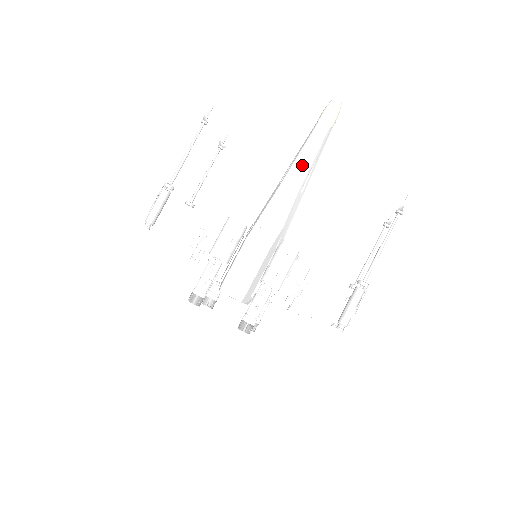
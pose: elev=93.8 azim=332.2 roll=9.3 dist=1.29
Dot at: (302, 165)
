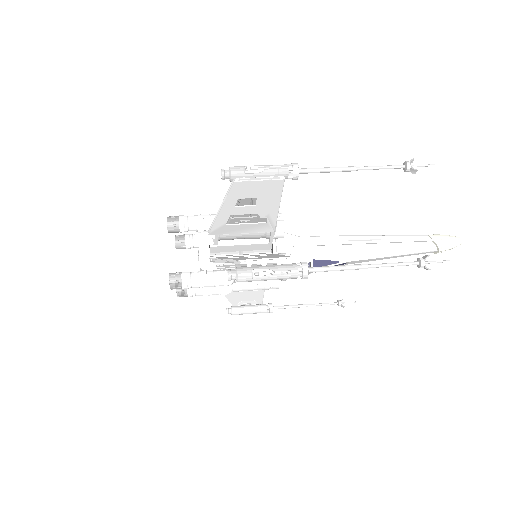
Dot at: occluded
